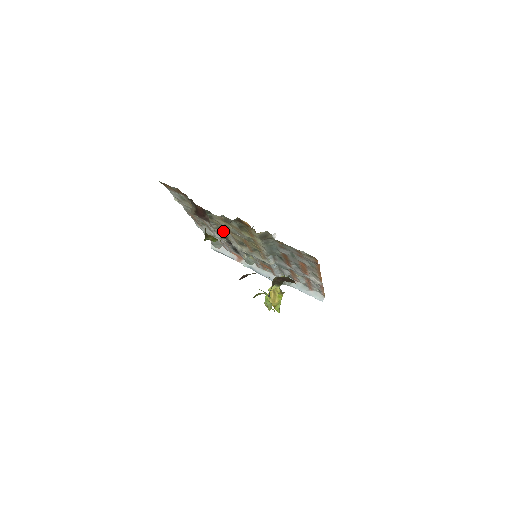
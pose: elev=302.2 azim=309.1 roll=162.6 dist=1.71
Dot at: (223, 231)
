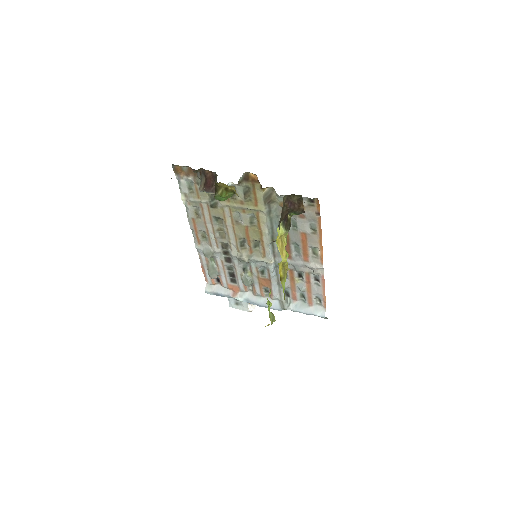
Dot at: (224, 234)
